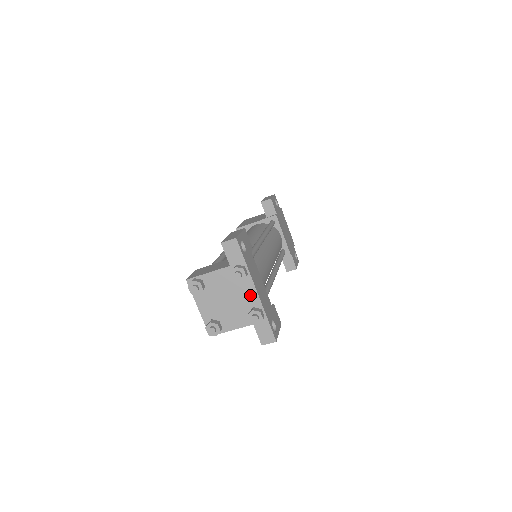
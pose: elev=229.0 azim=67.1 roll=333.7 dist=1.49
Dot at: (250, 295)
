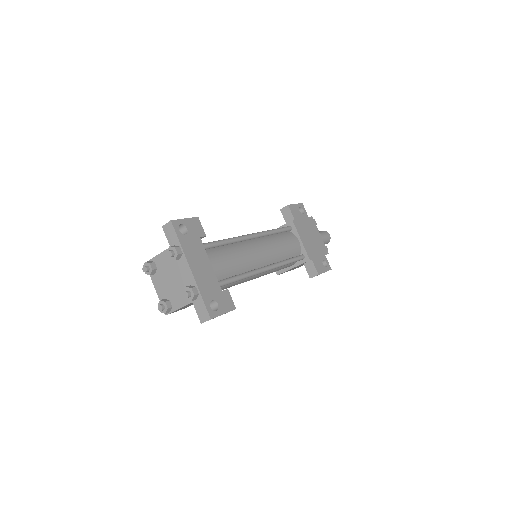
Dot at: (187, 273)
